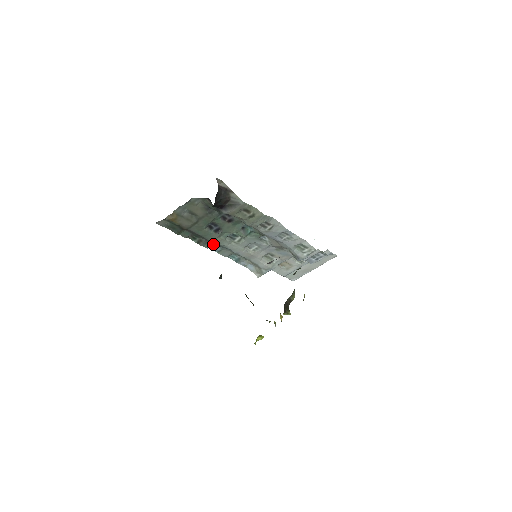
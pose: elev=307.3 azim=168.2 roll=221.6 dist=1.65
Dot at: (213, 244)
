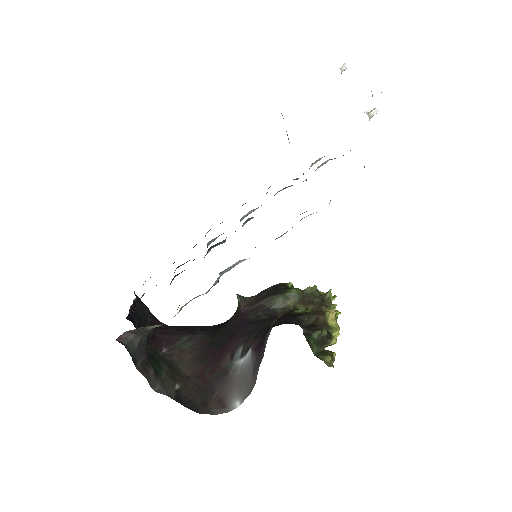
Dot at: occluded
